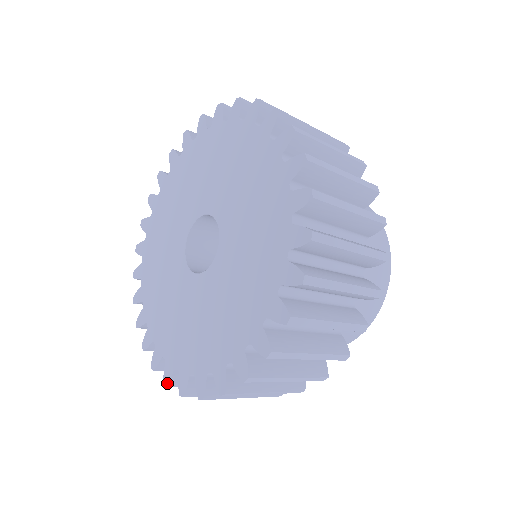
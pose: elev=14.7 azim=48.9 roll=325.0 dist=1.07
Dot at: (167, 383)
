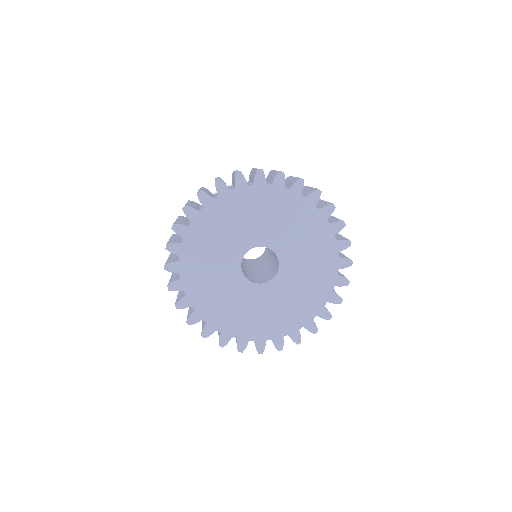
Dot at: occluded
